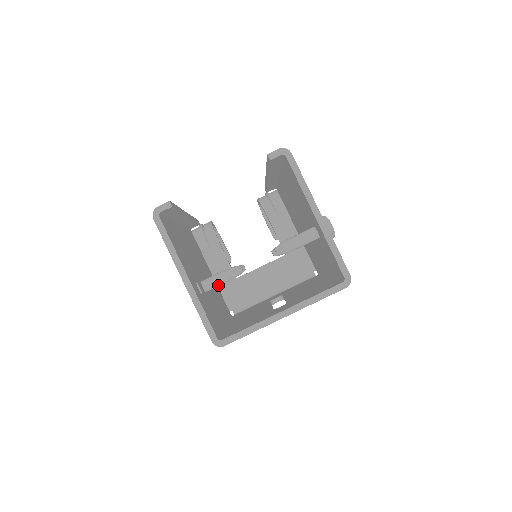
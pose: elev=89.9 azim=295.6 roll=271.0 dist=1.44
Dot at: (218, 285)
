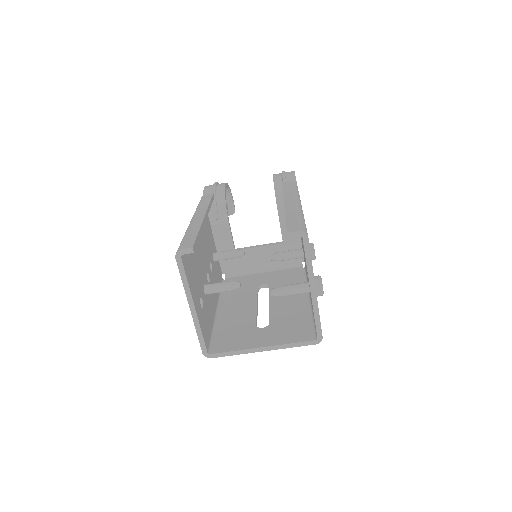
Dot at: (217, 292)
